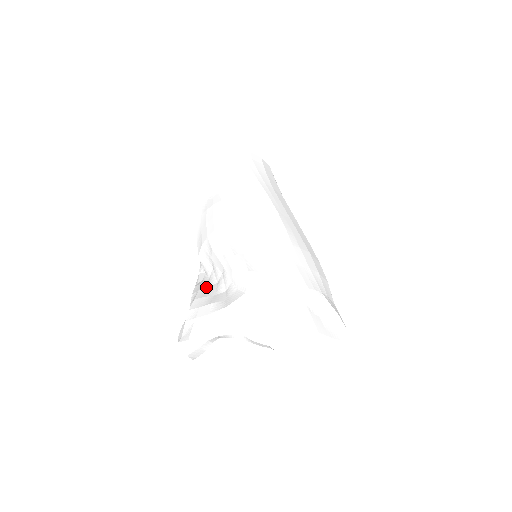
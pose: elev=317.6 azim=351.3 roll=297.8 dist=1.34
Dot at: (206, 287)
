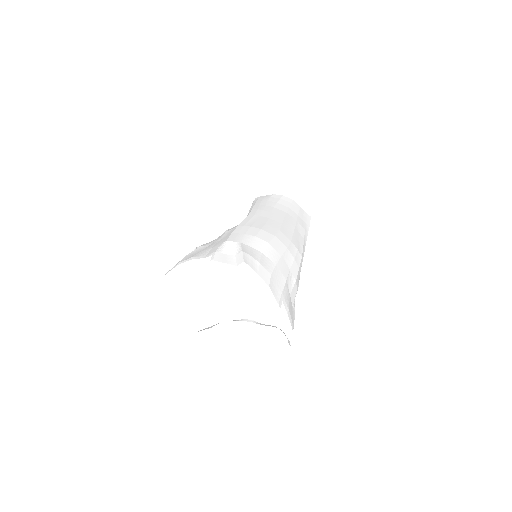
Dot at: occluded
